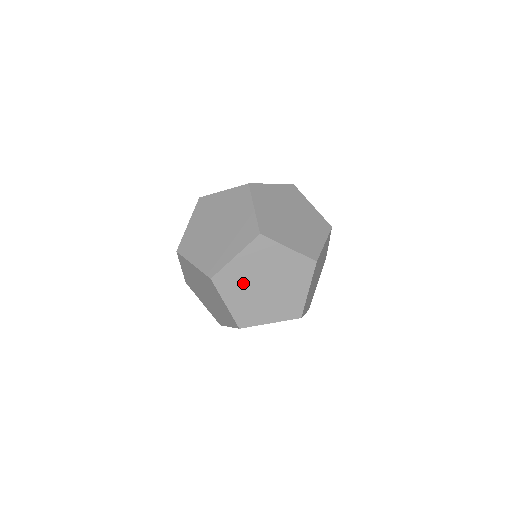
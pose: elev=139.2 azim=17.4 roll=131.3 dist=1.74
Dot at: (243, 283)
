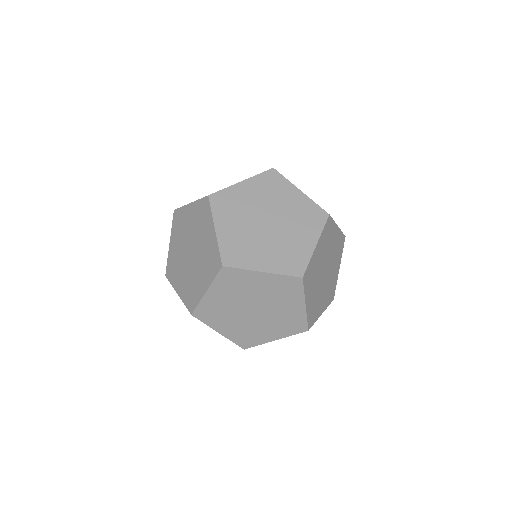
Dot at: (316, 275)
